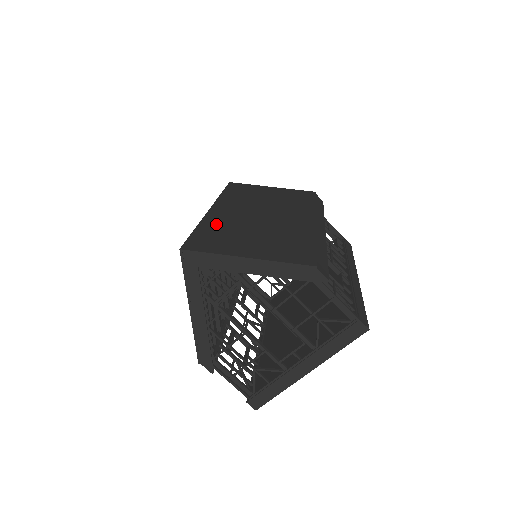
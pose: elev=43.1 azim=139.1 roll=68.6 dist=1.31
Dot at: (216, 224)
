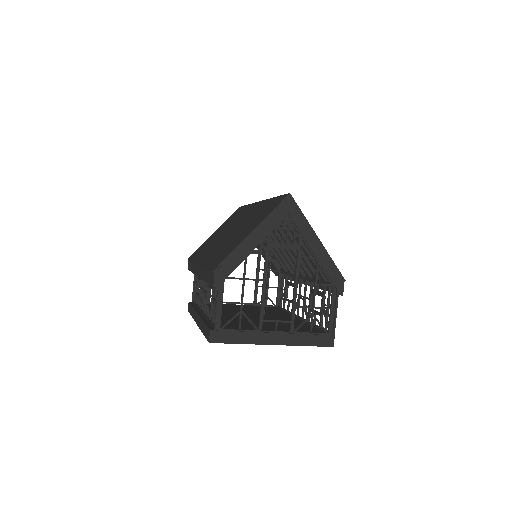
Dot at: occluded
